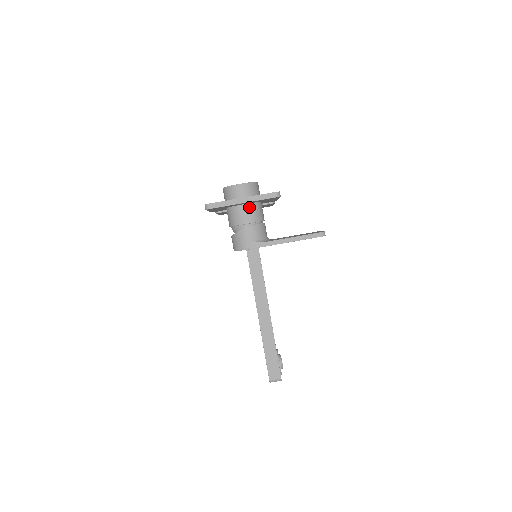
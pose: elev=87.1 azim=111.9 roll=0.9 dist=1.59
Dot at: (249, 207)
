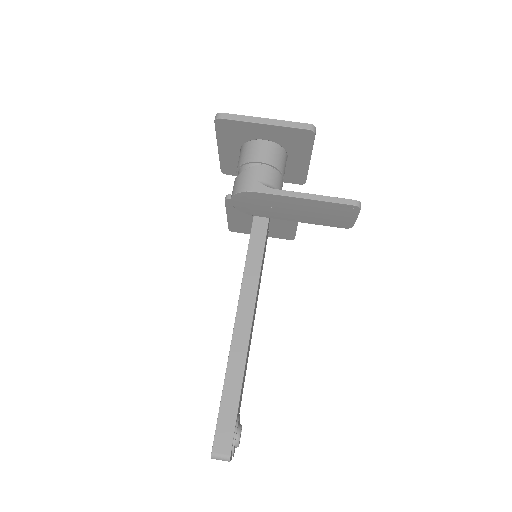
Dot at: (270, 146)
